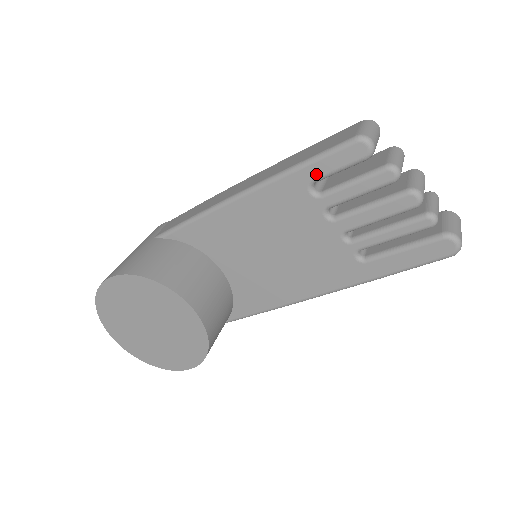
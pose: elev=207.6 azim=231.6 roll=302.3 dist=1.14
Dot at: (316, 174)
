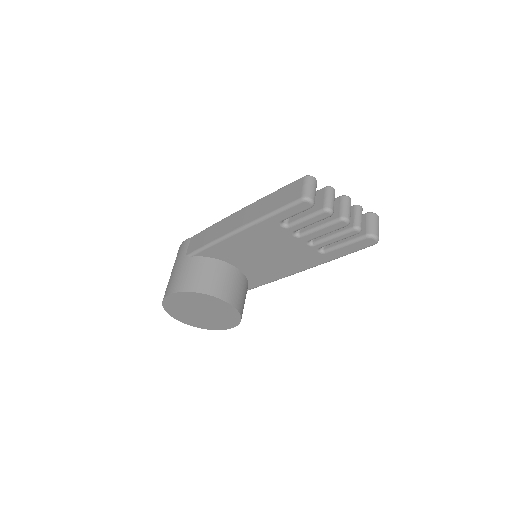
Dot at: (283, 218)
